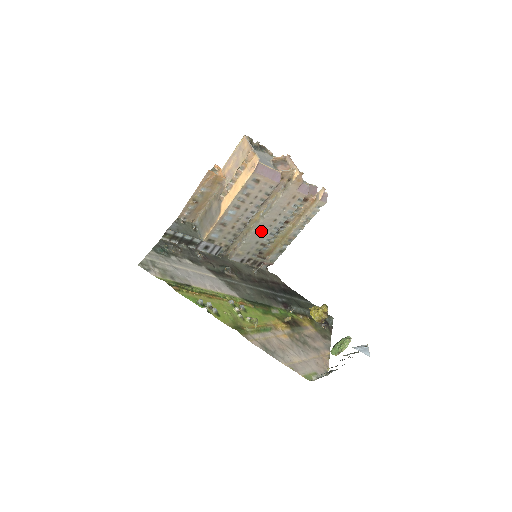
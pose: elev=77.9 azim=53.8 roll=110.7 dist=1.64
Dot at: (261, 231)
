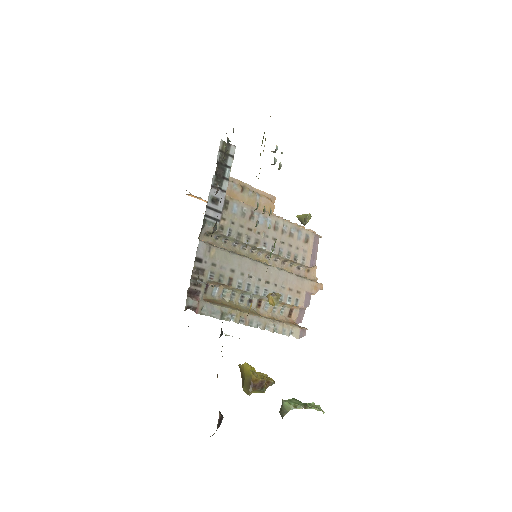
Dot at: (250, 270)
